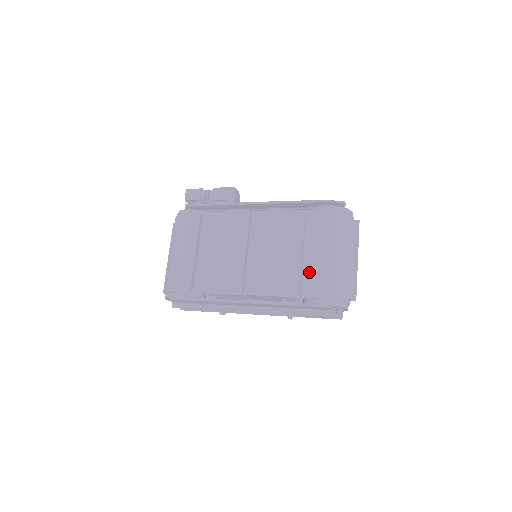
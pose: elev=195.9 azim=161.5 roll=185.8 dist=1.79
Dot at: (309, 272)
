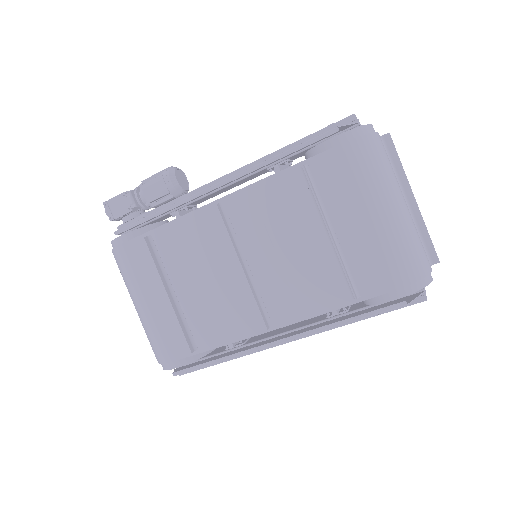
Dot at: (354, 258)
